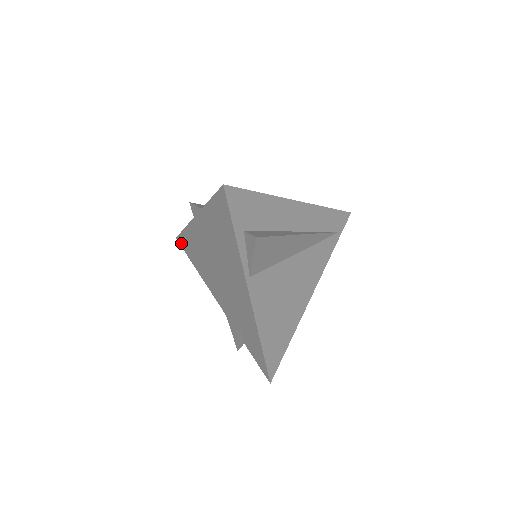
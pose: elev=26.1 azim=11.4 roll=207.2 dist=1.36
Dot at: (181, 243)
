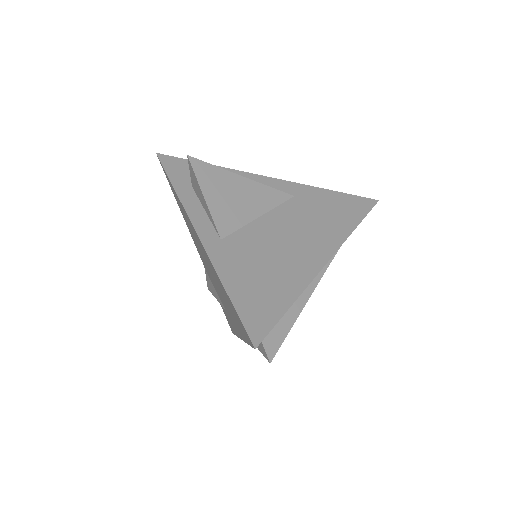
Dot at: (163, 170)
